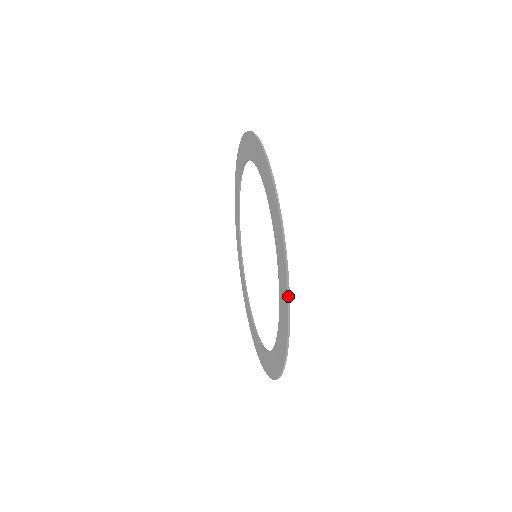
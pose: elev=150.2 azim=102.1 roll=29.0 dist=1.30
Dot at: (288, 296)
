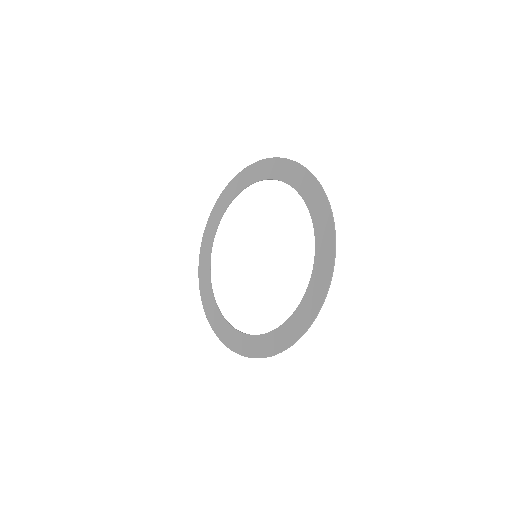
Dot at: (274, 158)
